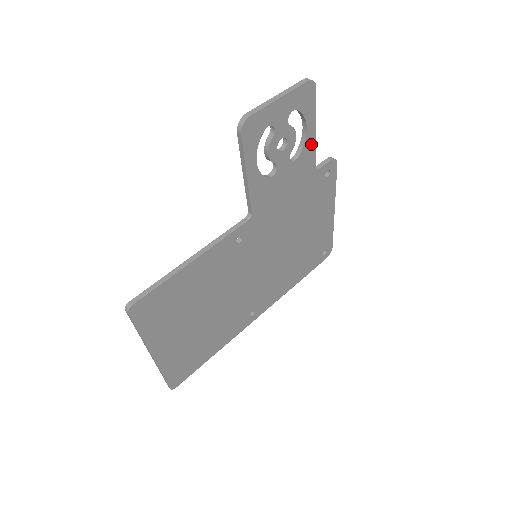
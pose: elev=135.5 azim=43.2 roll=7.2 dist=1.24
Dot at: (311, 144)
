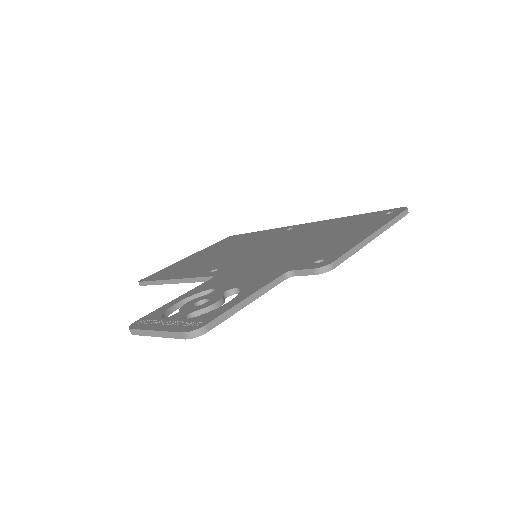
Dot at: occluded
